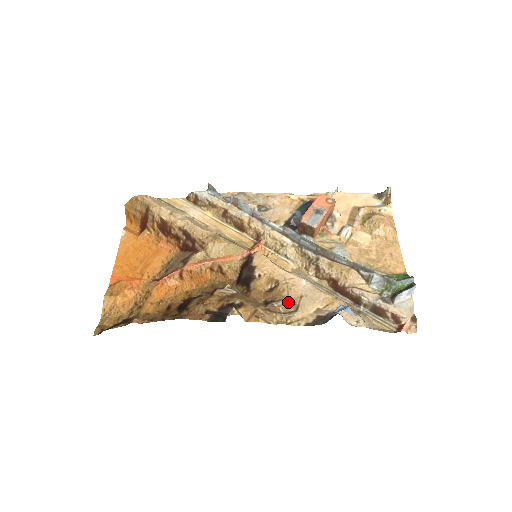
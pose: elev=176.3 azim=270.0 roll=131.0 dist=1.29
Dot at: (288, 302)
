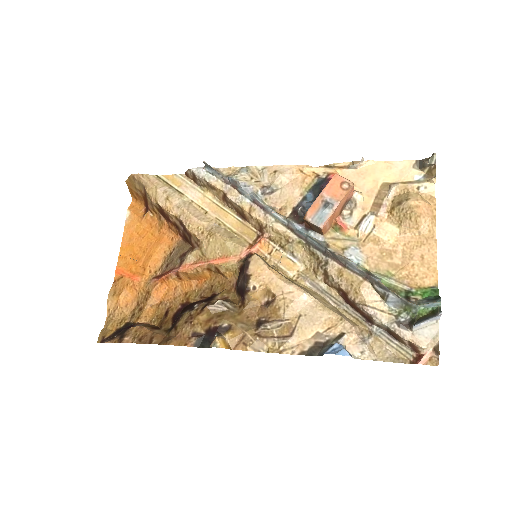
Dot at: (283, 324)
